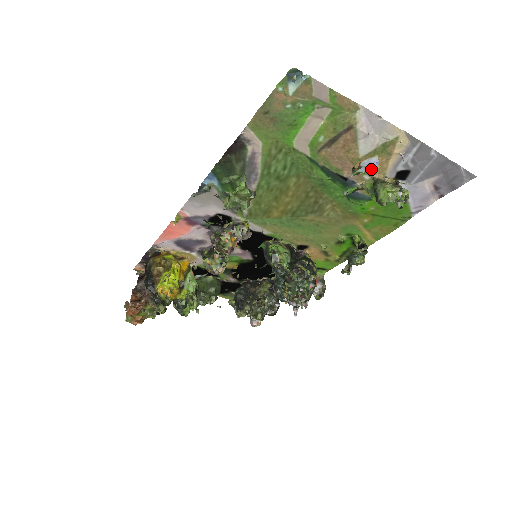
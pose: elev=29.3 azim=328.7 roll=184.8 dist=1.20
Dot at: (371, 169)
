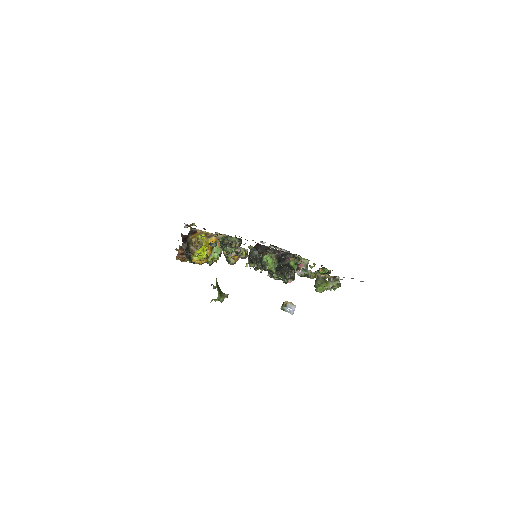
Dot at: occluded
